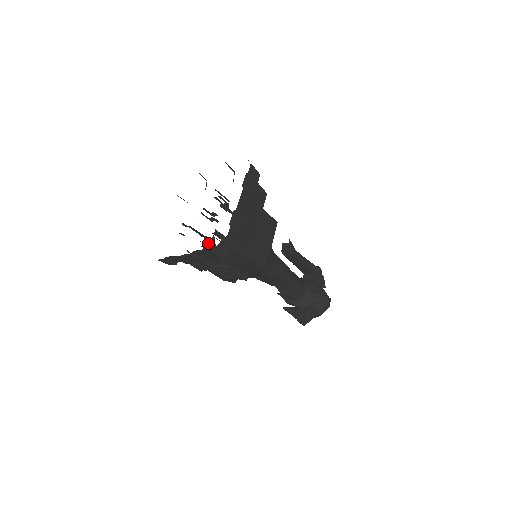
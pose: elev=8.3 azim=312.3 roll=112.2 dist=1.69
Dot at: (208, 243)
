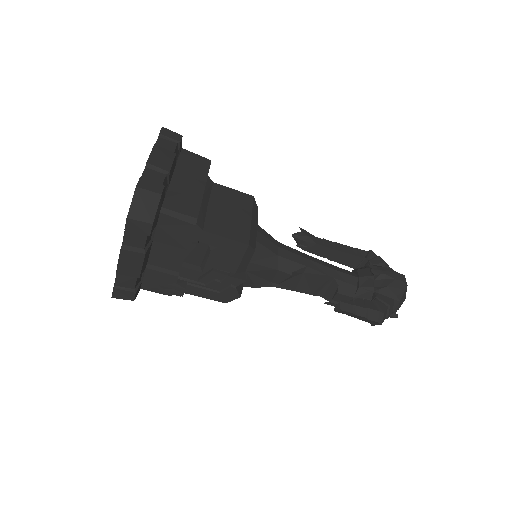
Dot at: occluded
